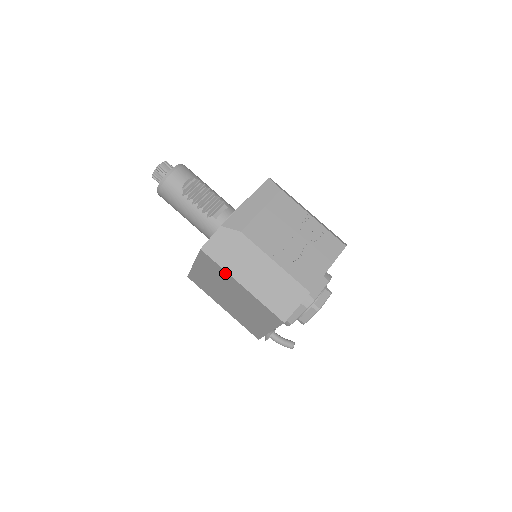
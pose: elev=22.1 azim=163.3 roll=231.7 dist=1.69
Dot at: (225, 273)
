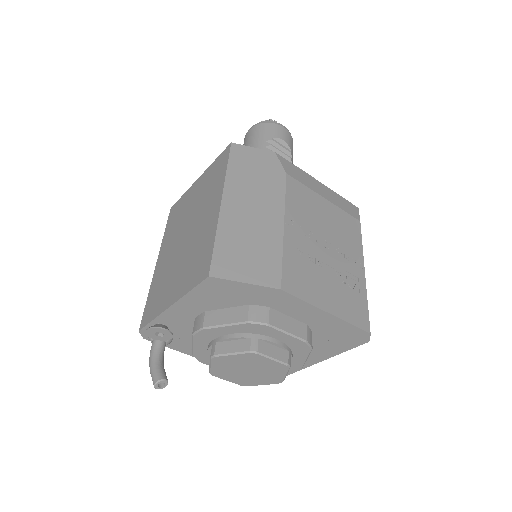
Dot at: (222, 180)
